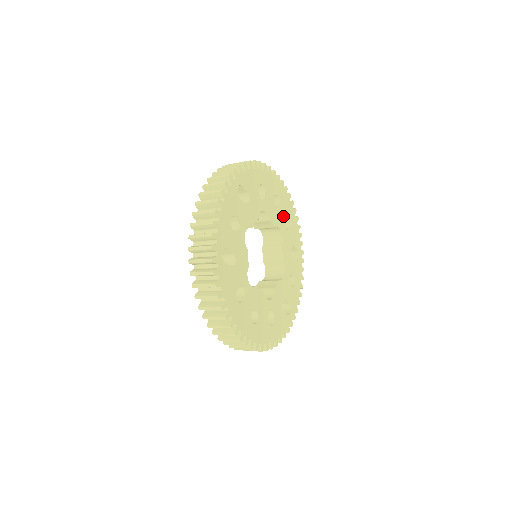
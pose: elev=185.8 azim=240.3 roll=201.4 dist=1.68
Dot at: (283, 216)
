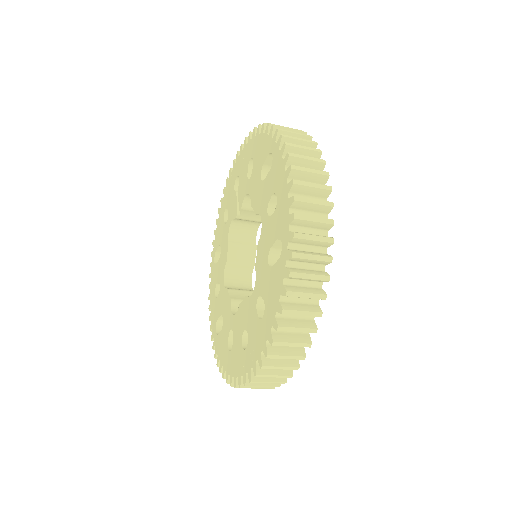
Dot at: occluded
